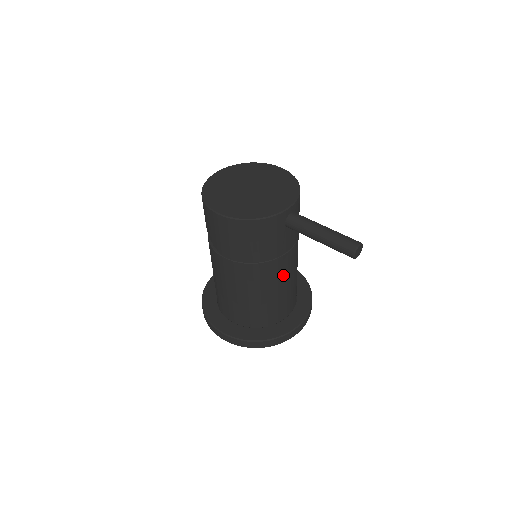
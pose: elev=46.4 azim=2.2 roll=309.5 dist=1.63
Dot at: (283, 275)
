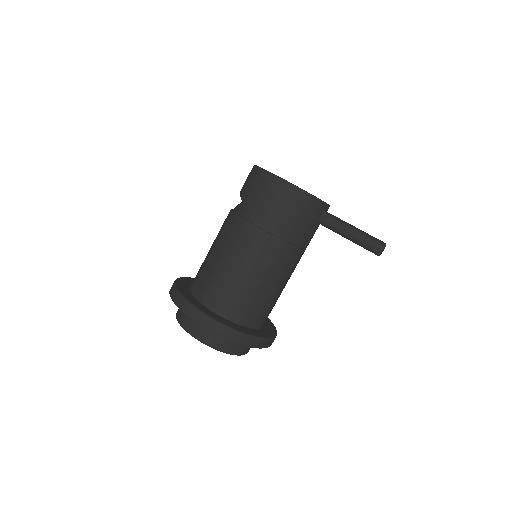
Dot at: (289, 272)
